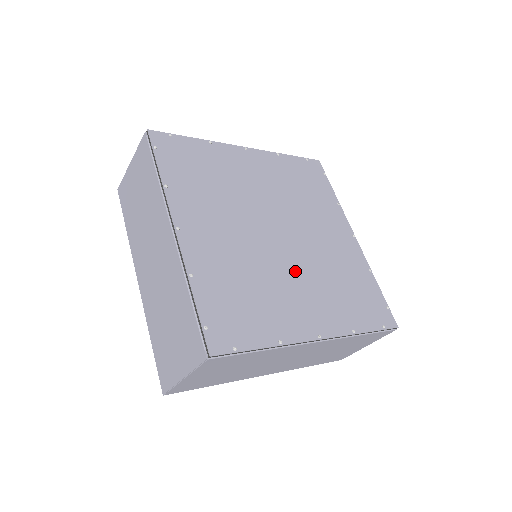
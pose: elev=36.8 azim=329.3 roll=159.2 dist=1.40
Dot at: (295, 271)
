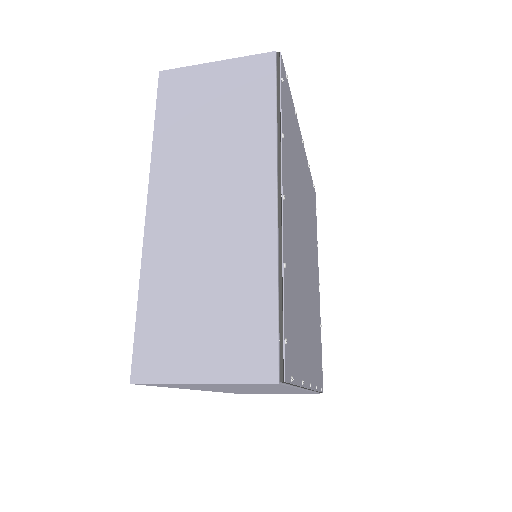
Dot at: (308, 302)
